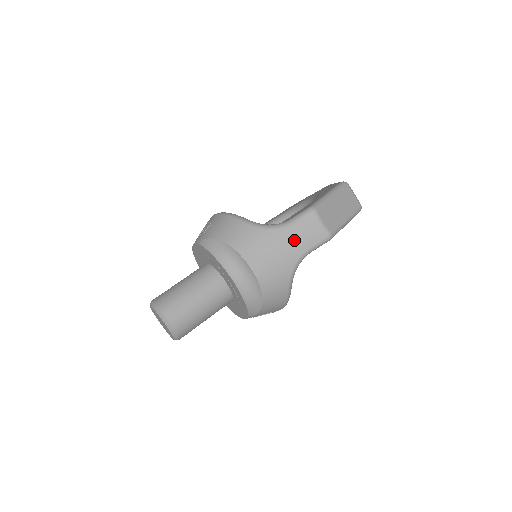
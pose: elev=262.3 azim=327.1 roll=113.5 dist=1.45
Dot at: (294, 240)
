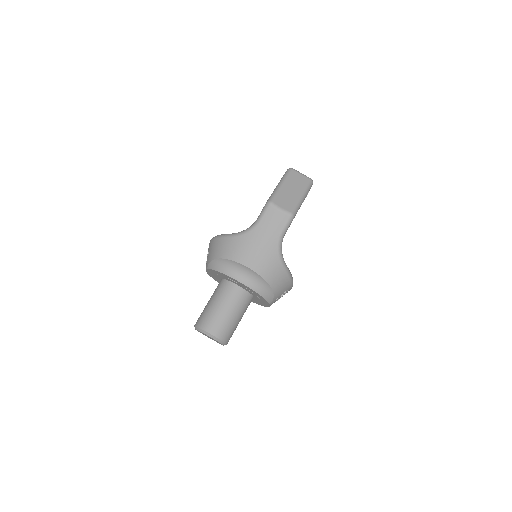
Dot at: (267, 231)
